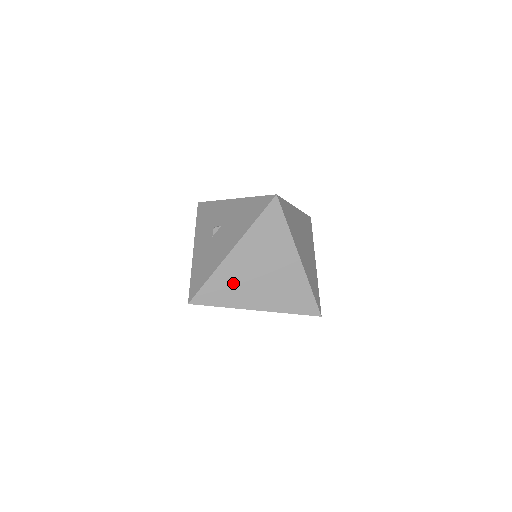
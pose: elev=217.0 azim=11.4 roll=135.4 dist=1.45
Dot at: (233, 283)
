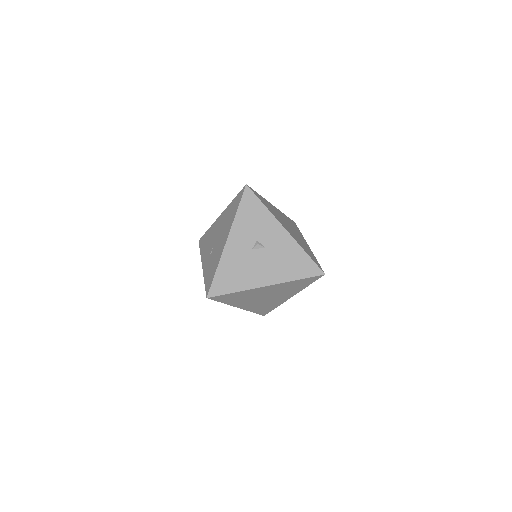
Dot at: (245, 297)
